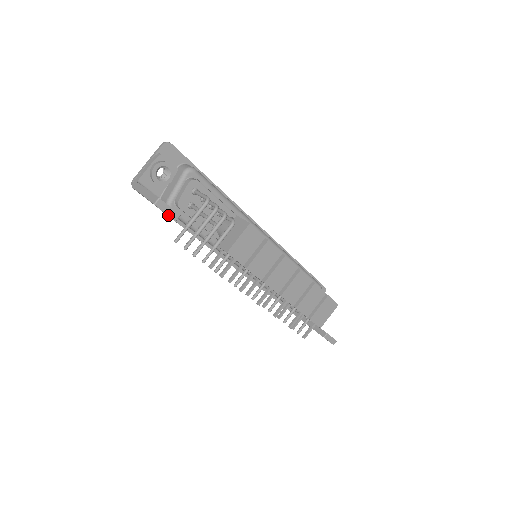
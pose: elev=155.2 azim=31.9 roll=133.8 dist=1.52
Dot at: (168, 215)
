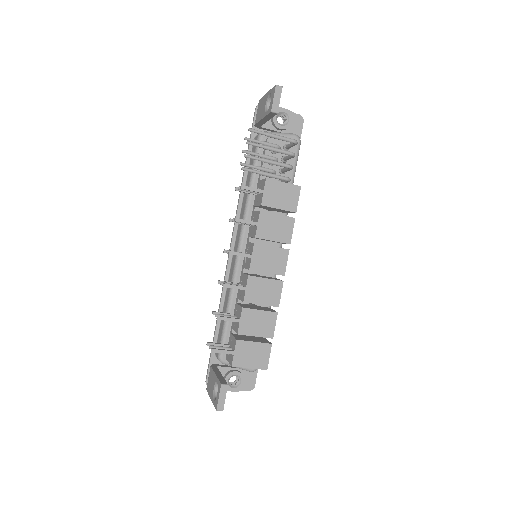
Dot at: (273, 101)
